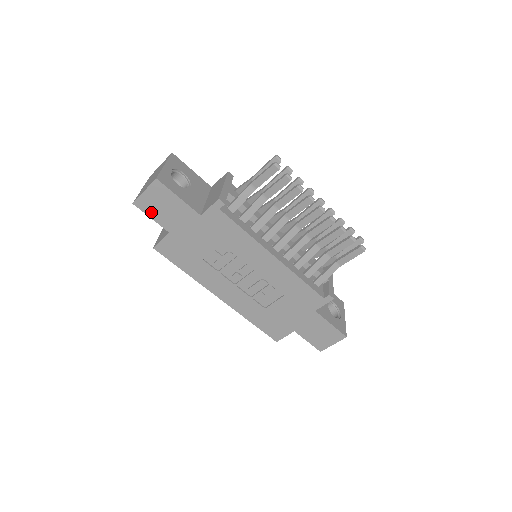
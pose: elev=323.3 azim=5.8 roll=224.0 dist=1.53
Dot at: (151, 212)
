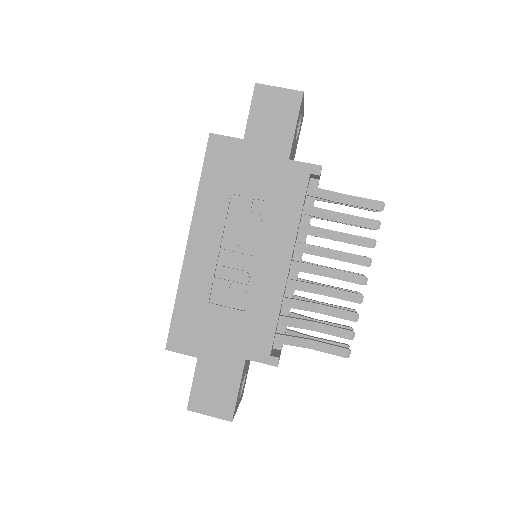
Dot at: (258, 107)
